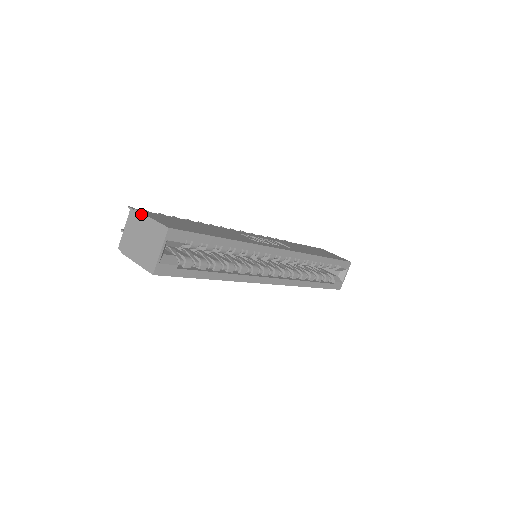
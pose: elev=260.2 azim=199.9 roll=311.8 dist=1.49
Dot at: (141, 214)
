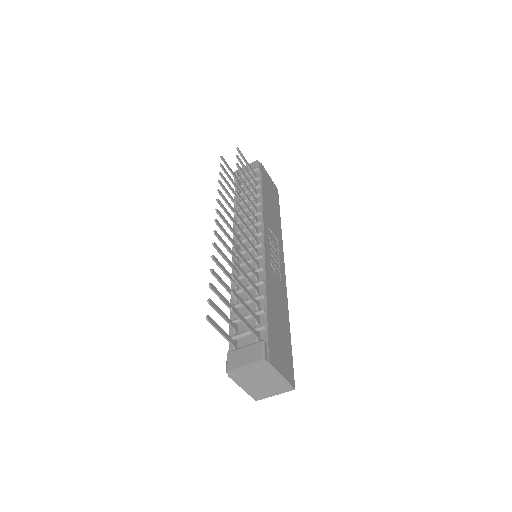
Dot at: (274, 369)
